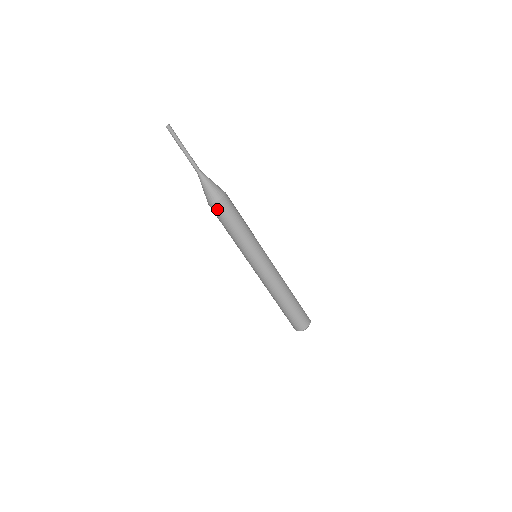
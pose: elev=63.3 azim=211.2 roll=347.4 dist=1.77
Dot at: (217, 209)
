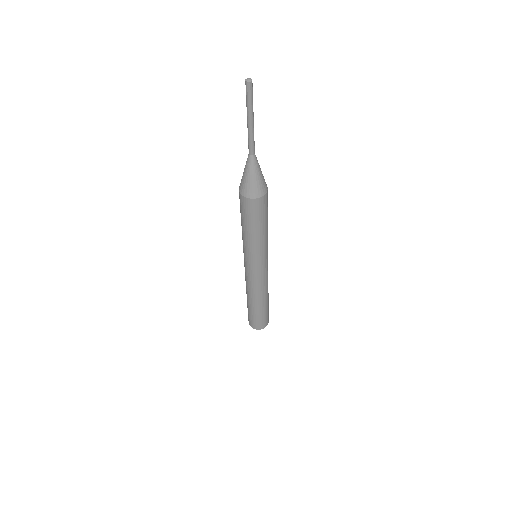
Dot at: (240, 199)
